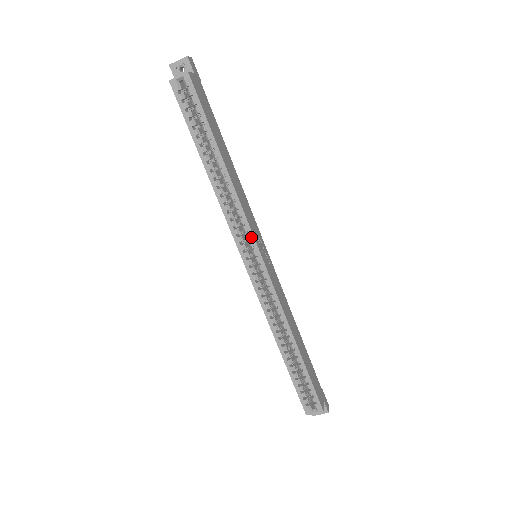
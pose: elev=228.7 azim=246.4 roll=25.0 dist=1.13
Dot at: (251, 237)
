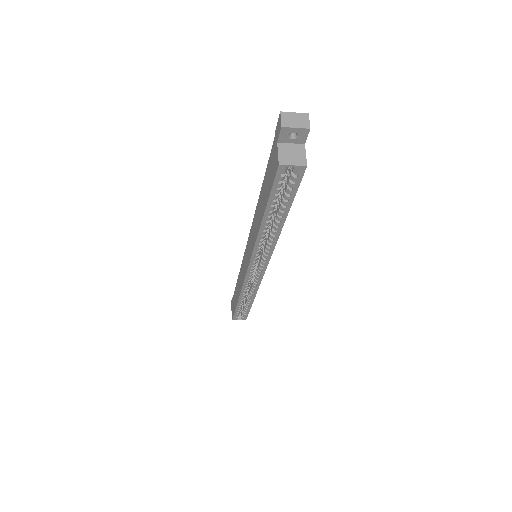
Dot at: (267, 261)
